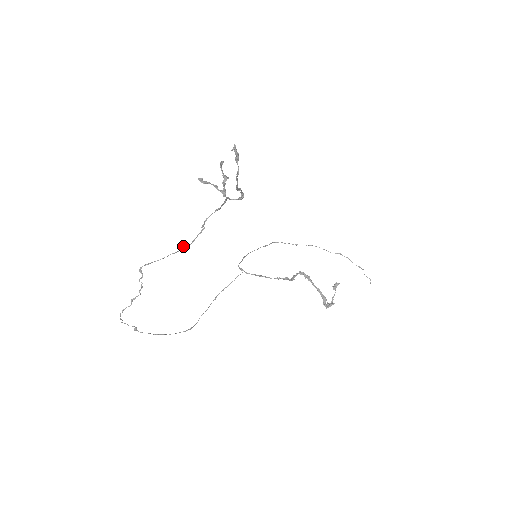
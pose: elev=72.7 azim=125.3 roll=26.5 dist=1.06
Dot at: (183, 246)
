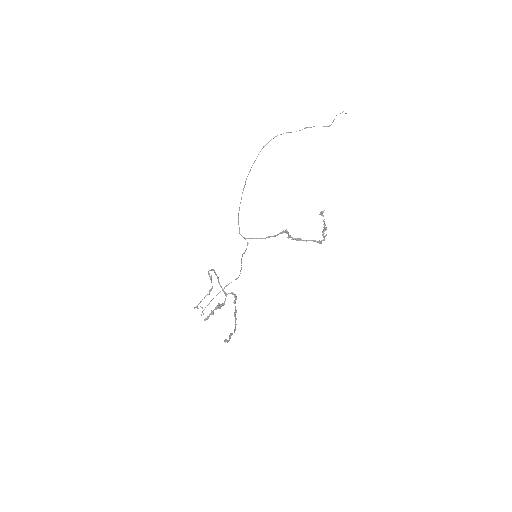
Dot at: (209, 293)
